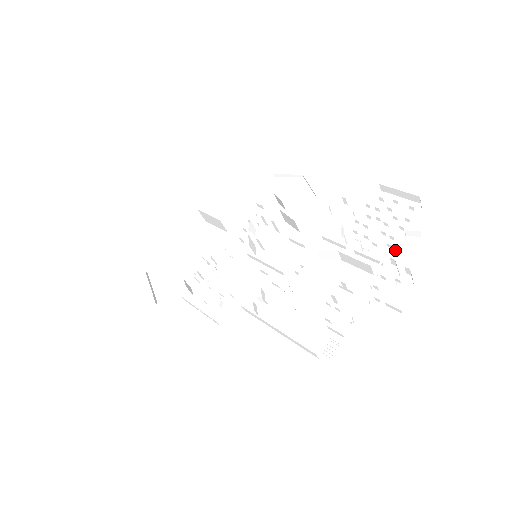
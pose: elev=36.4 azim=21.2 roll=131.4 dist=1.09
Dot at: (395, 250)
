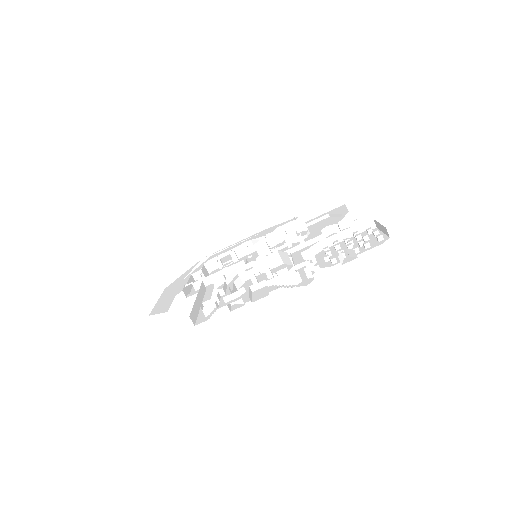
Dot at: (332, 265)
